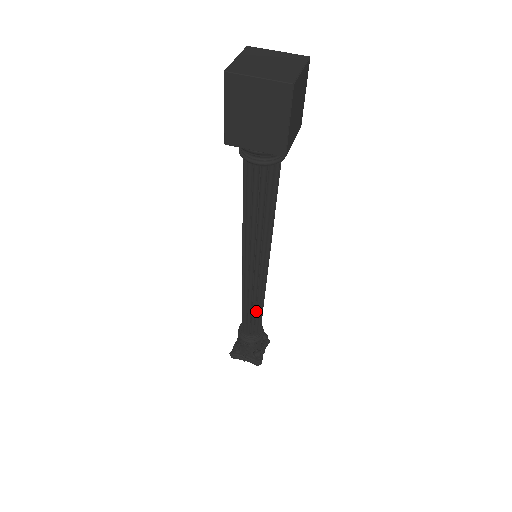
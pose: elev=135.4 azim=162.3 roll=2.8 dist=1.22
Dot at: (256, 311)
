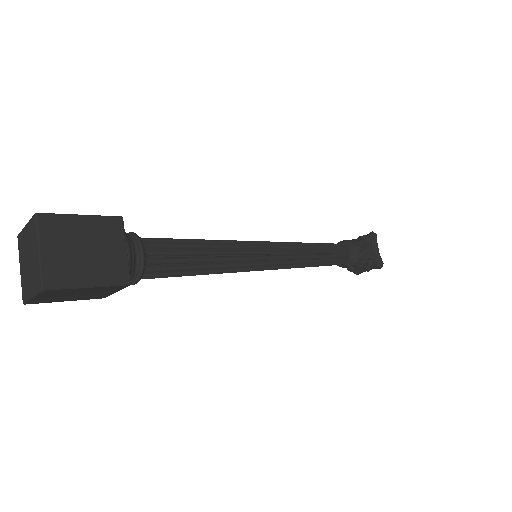
Dot at: (319, 260)
